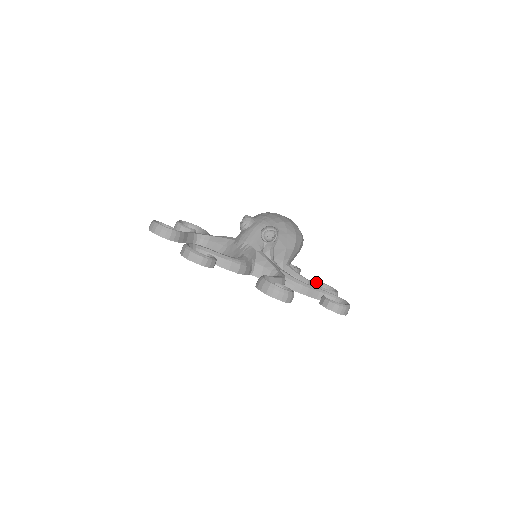
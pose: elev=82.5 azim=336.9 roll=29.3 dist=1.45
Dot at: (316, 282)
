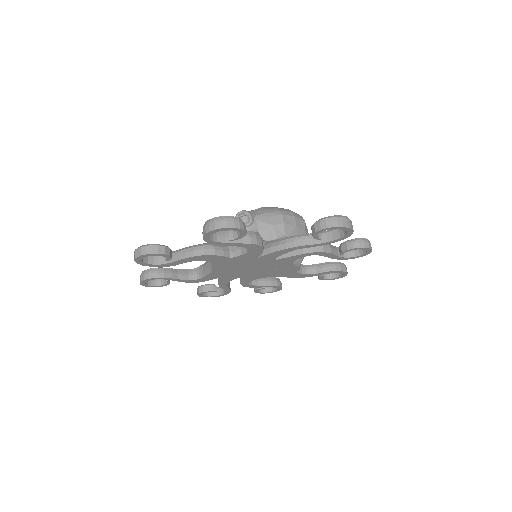
Dot at: occluded
